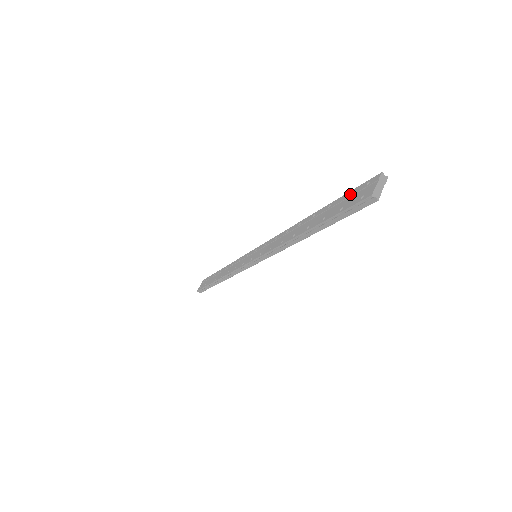
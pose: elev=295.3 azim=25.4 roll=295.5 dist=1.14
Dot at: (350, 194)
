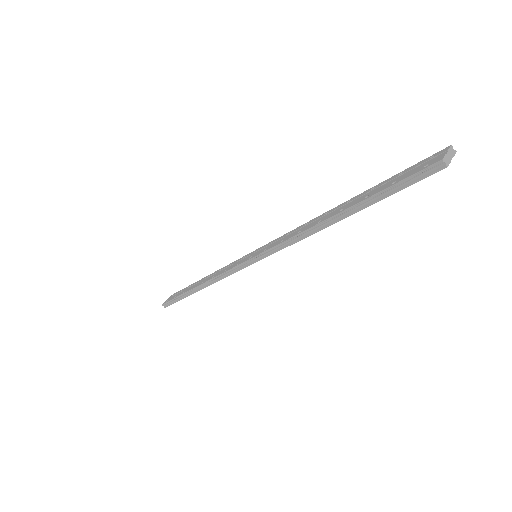
Dot at: (405, 171)
